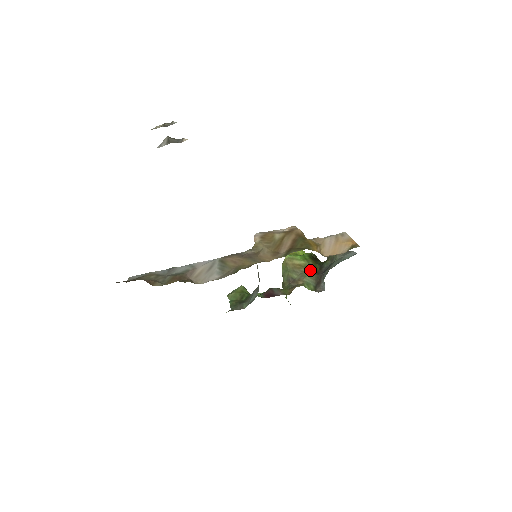
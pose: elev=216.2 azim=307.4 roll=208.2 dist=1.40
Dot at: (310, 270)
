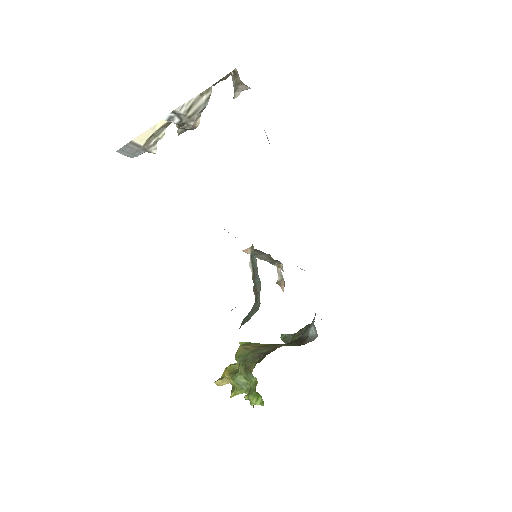
Dot at: occluded
